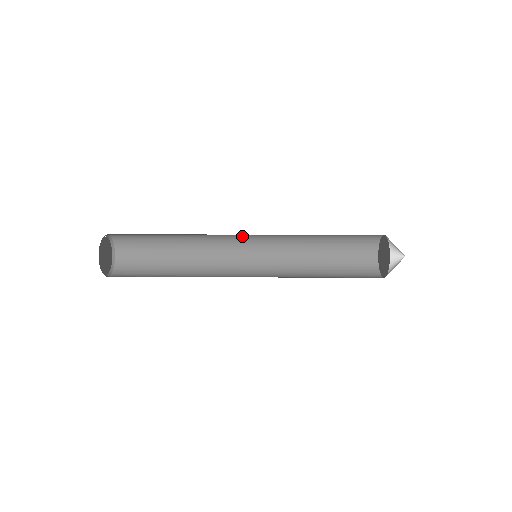
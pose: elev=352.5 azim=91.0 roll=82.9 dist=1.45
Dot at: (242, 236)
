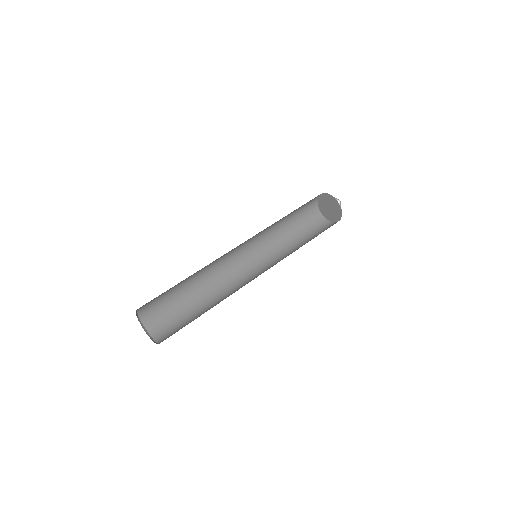
Dot at: occluded
